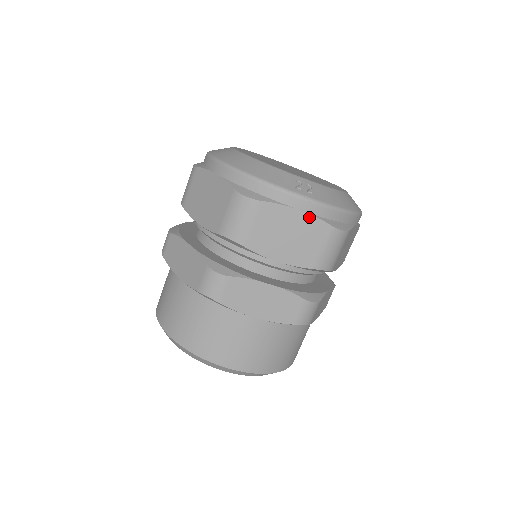
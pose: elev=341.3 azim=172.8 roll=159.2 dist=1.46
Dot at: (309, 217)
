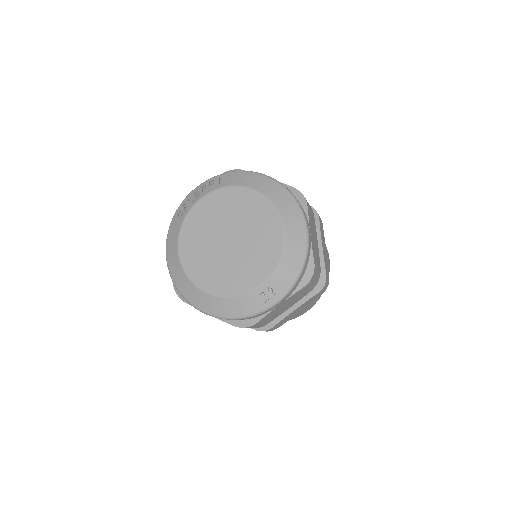
Dot at: (288, 299)
